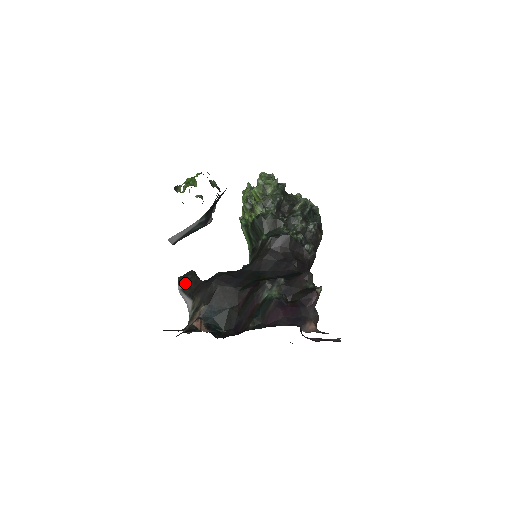
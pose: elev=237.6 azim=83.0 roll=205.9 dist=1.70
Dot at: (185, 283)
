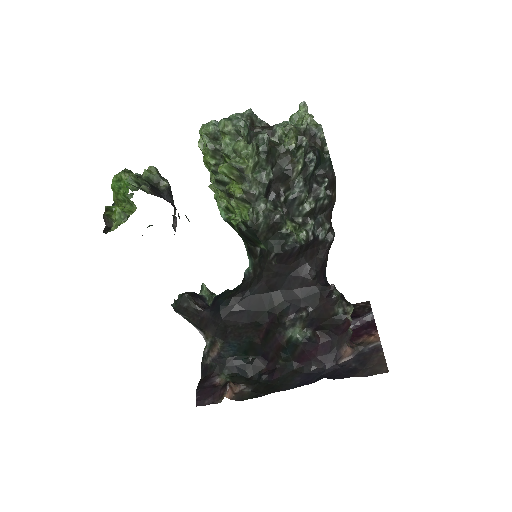
Dot at: (184, 313)
